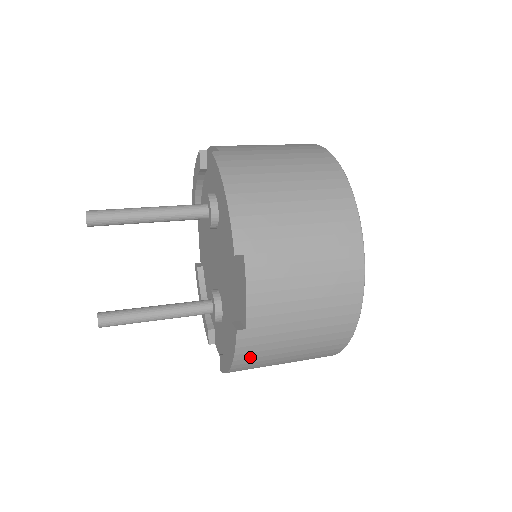
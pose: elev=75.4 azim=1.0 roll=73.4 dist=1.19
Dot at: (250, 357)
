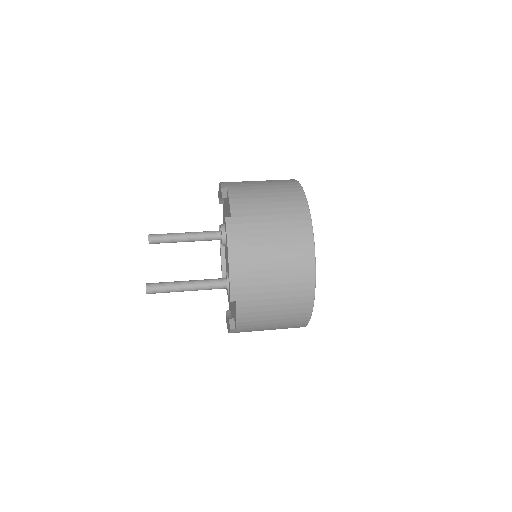
Dot at: (240, 246)
